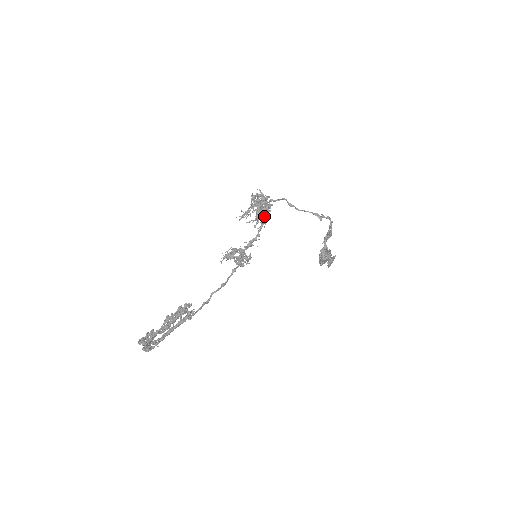
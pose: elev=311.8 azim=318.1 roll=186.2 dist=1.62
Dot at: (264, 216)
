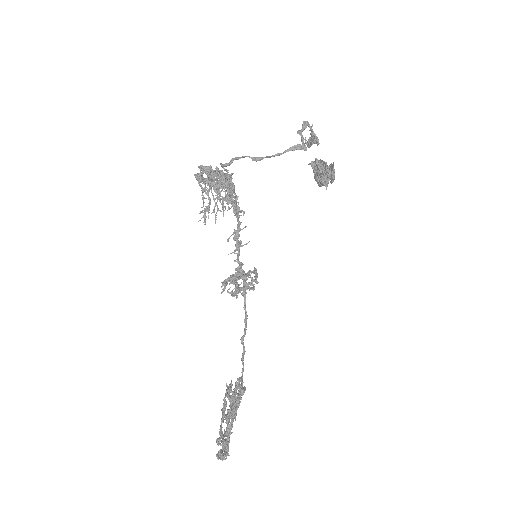
Dot at: (236, 205)
